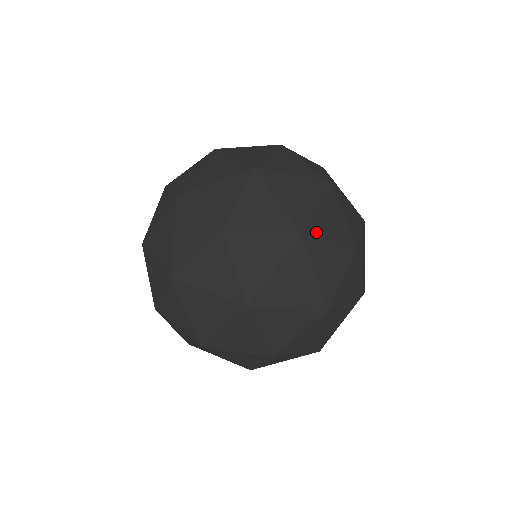
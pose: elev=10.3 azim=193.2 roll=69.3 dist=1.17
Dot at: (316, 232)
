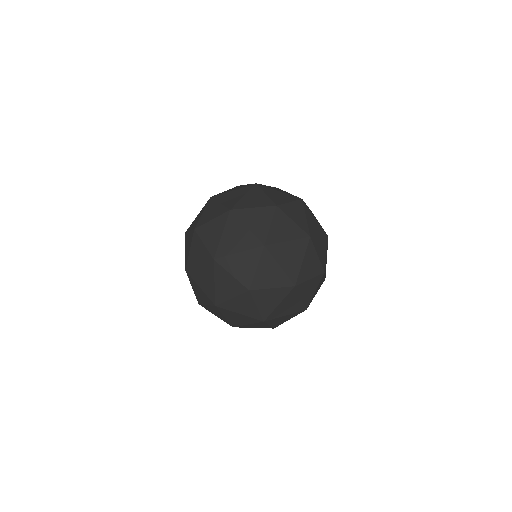
Dot at: (241, 207)
